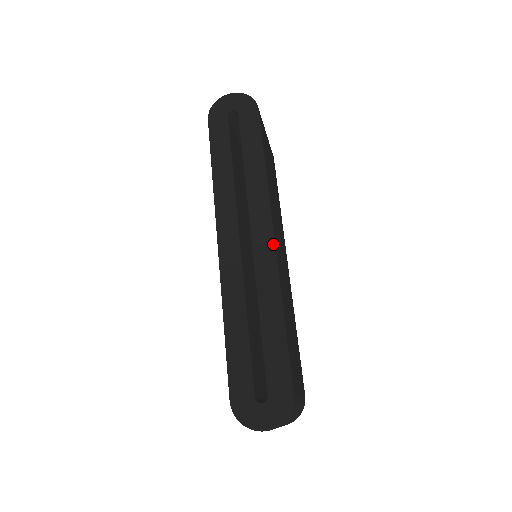
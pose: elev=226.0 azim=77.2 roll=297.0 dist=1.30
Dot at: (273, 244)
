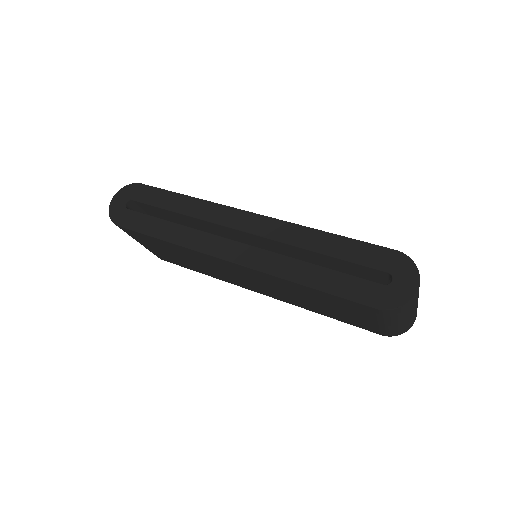
Dot at: (259, 216)
